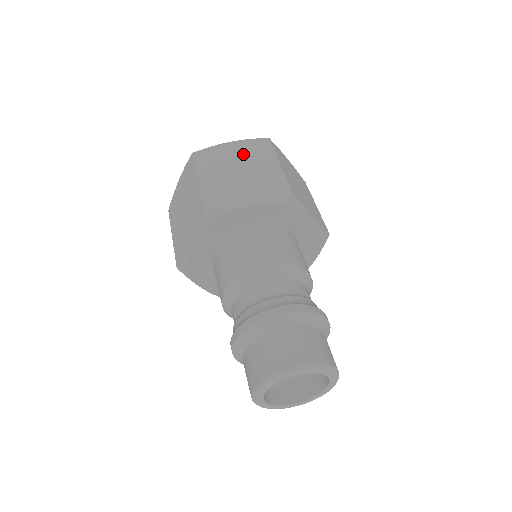
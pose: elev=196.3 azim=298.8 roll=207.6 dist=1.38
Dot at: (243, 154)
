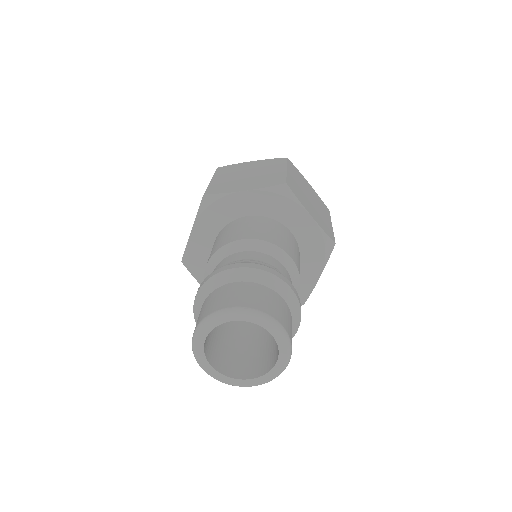
Dot at: (258, 166)
